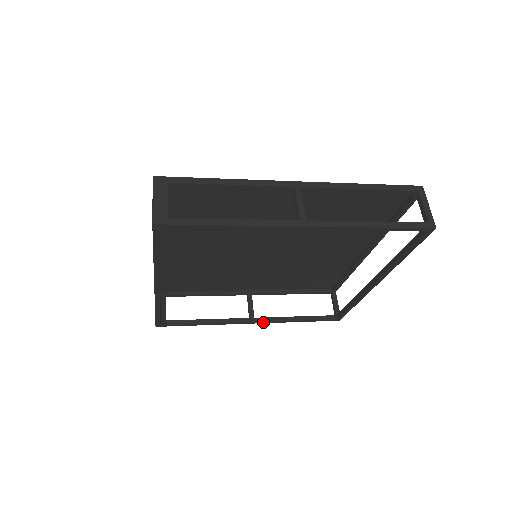
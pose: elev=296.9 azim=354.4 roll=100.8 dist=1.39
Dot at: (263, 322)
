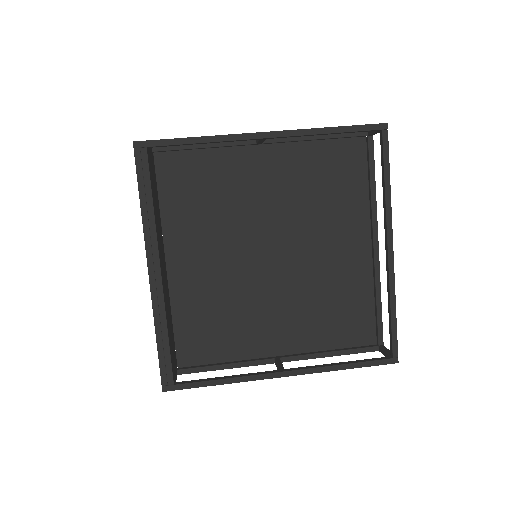
Dot at: (297, 372)
